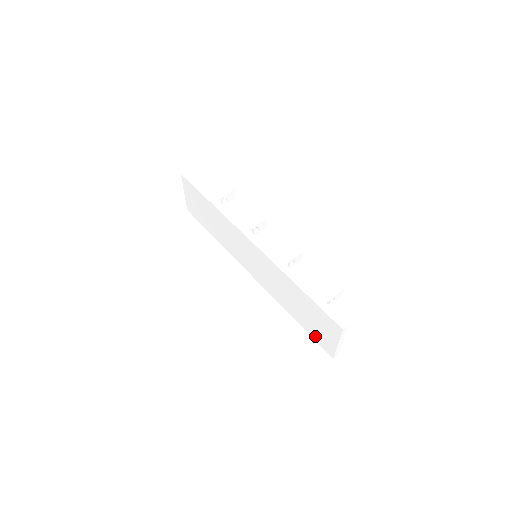
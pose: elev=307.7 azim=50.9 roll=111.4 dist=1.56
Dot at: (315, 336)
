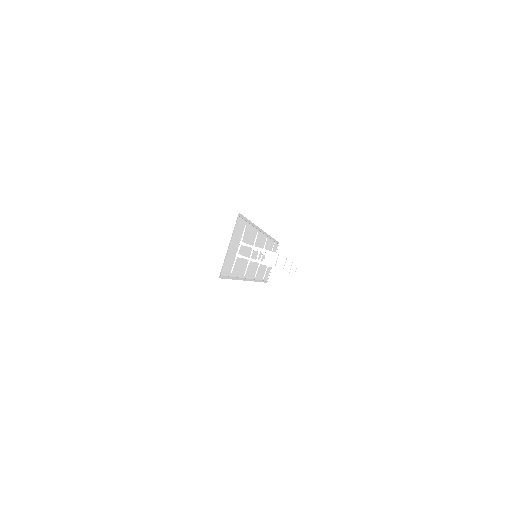
Dot at: occluded
